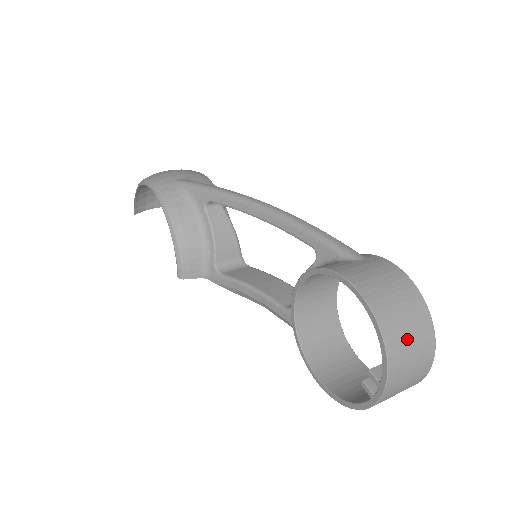
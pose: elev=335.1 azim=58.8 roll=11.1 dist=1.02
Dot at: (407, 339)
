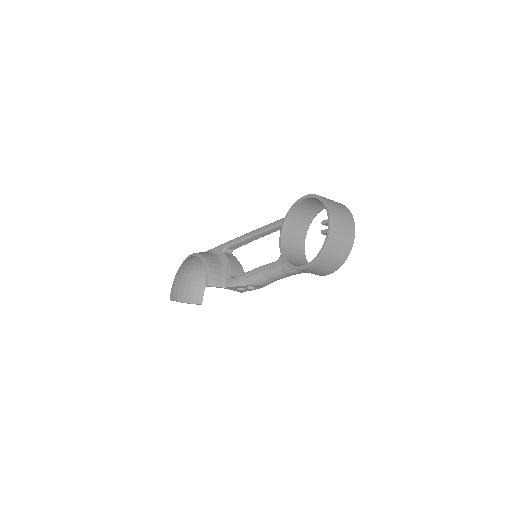
Dot at: (335, 205)
